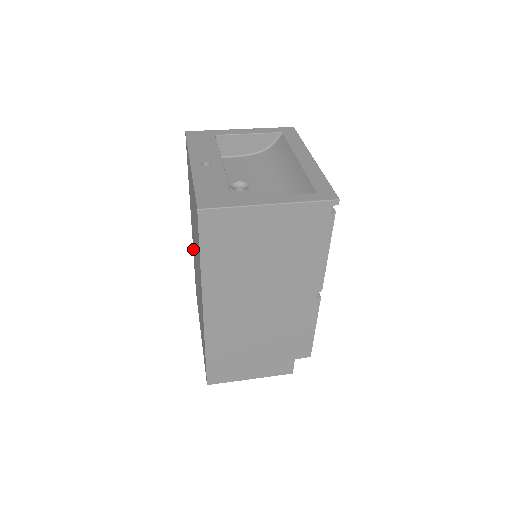
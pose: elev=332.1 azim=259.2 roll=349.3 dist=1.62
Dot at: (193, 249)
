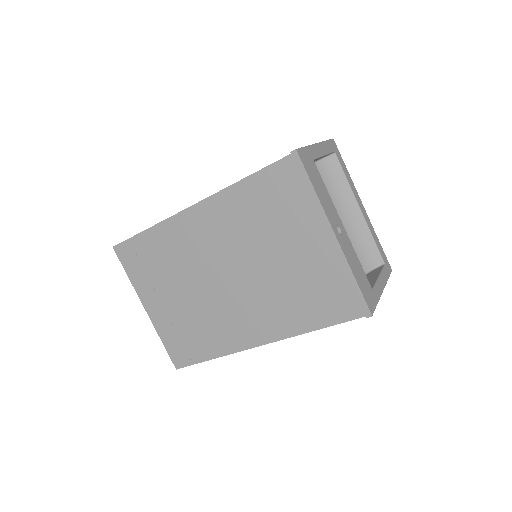
Dot at: (173, 228)
